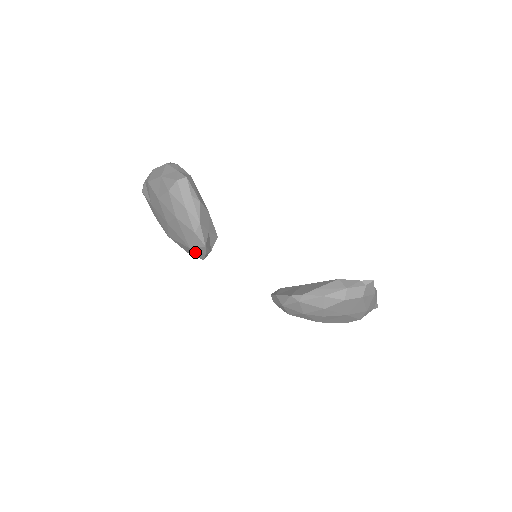
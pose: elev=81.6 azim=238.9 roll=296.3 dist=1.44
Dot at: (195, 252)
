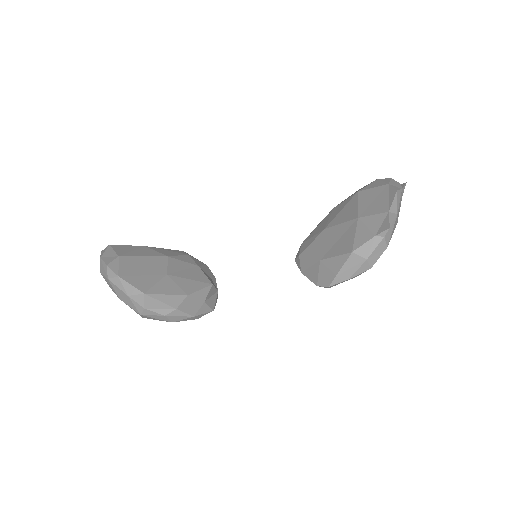
Dot at: occluded
